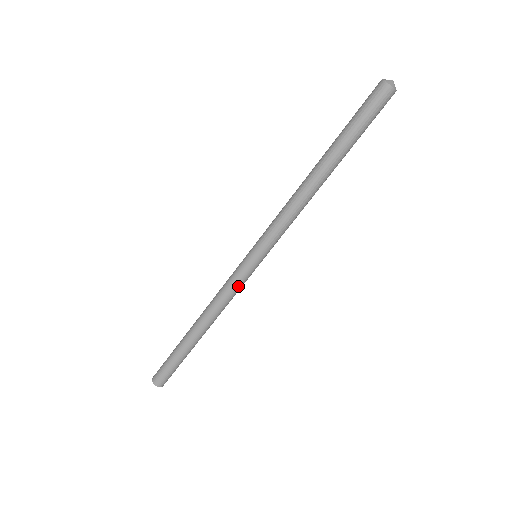
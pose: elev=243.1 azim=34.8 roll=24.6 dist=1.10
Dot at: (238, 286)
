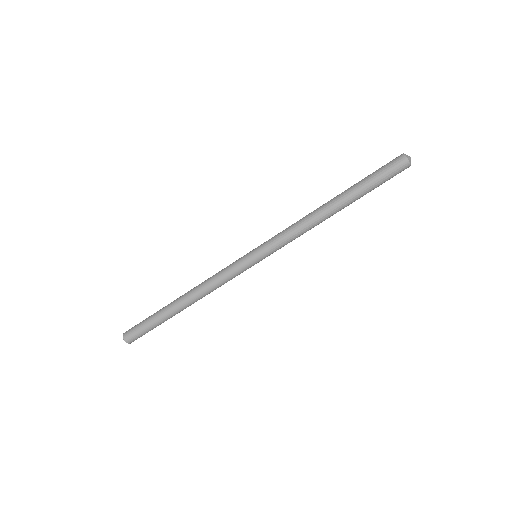
Dot at: occluded
